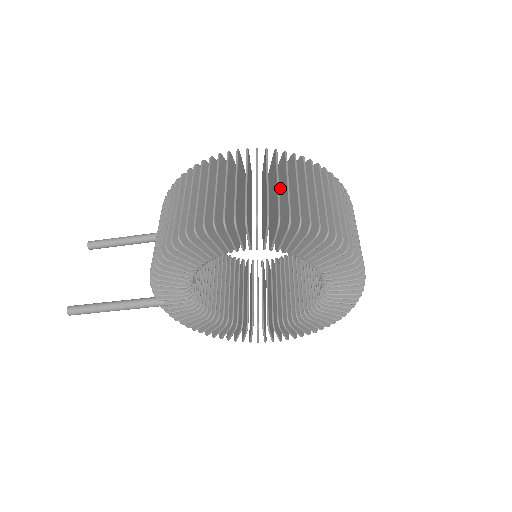
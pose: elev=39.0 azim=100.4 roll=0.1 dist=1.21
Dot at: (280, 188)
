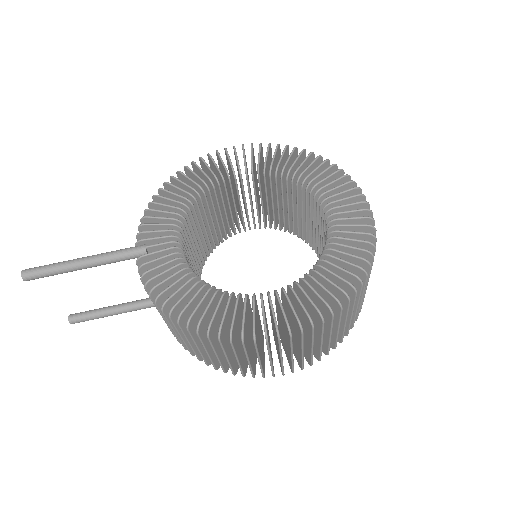
Dot at: occluded
